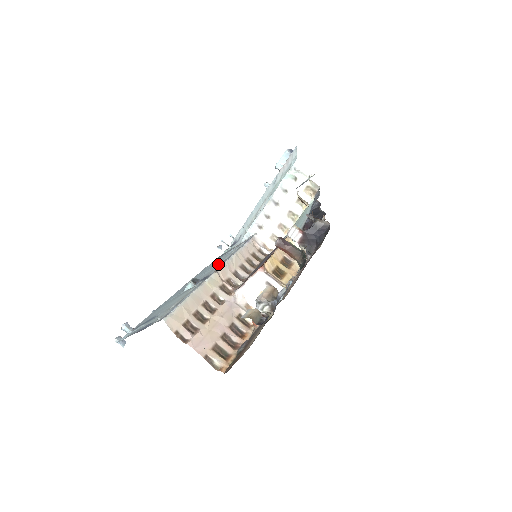
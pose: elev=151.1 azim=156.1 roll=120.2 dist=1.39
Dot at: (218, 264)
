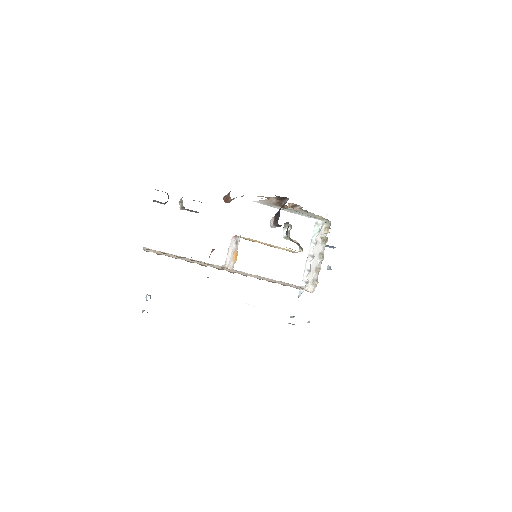
Dot at: occluded
